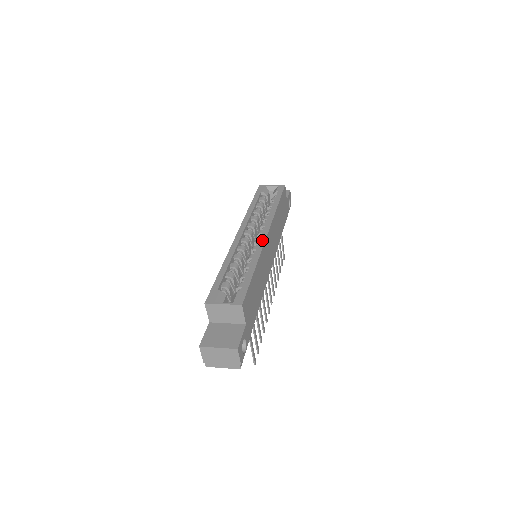
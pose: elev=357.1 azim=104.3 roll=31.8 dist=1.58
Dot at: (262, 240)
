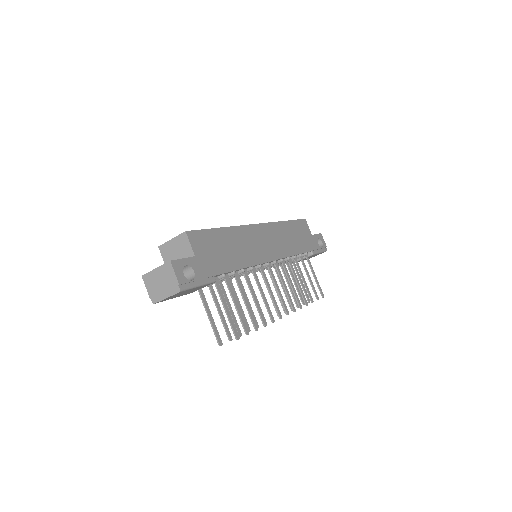
Dot at: occluded
